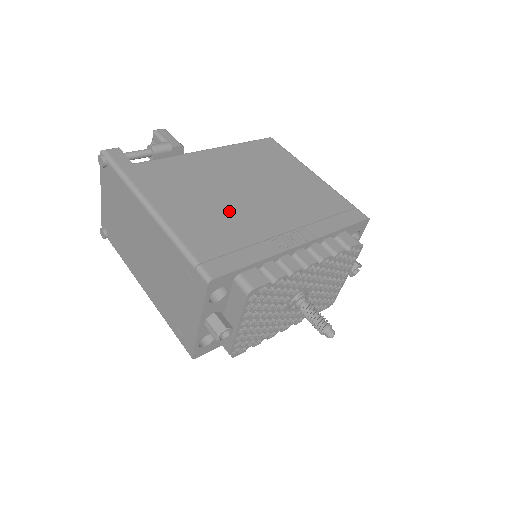
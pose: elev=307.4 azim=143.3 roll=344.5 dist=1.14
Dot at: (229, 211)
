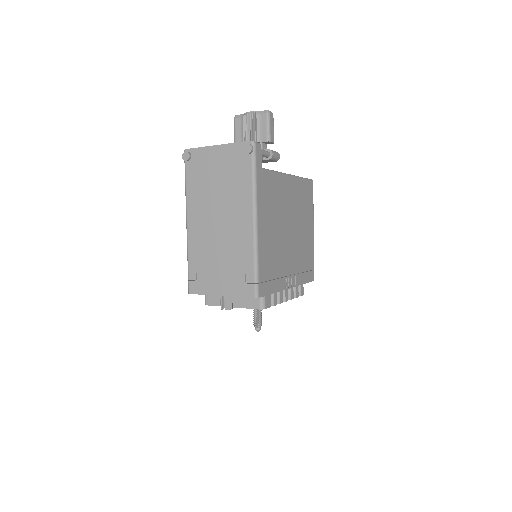
Dot at: (279, 245)
